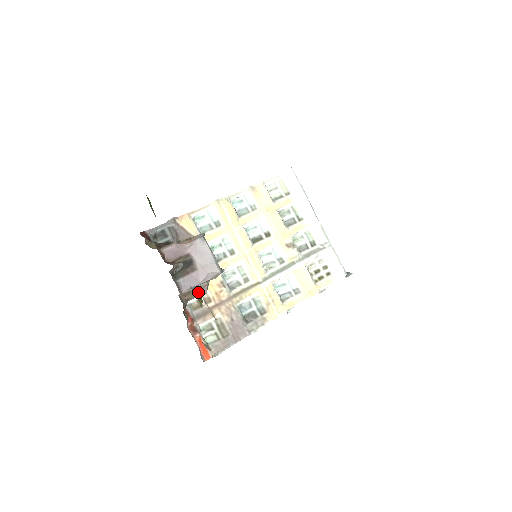
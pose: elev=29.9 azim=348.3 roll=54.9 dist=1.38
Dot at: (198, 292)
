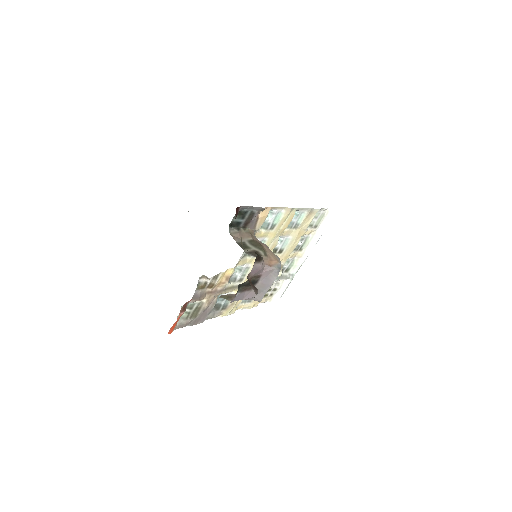
Dot at: occluded
